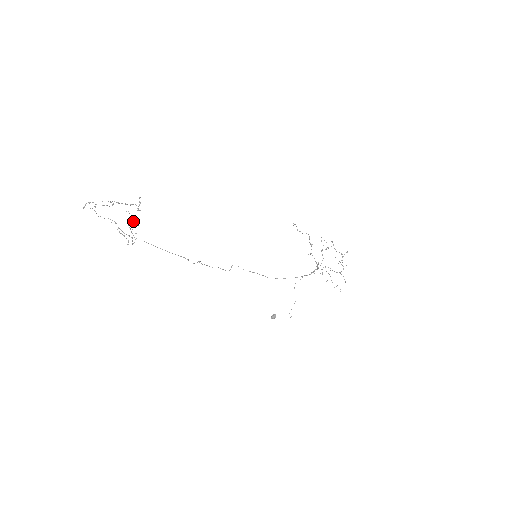
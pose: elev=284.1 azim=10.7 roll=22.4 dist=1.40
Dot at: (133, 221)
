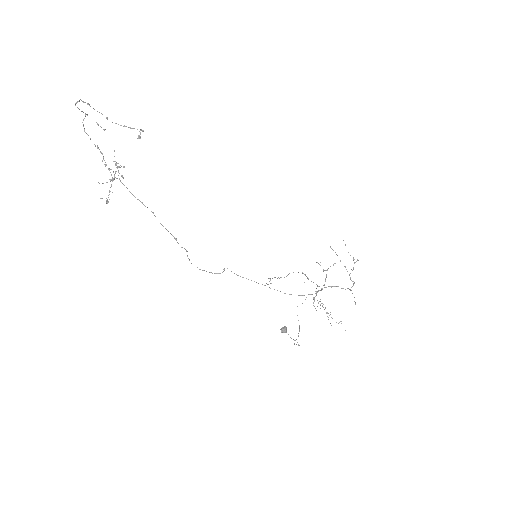
Dot at: (116, 171)
